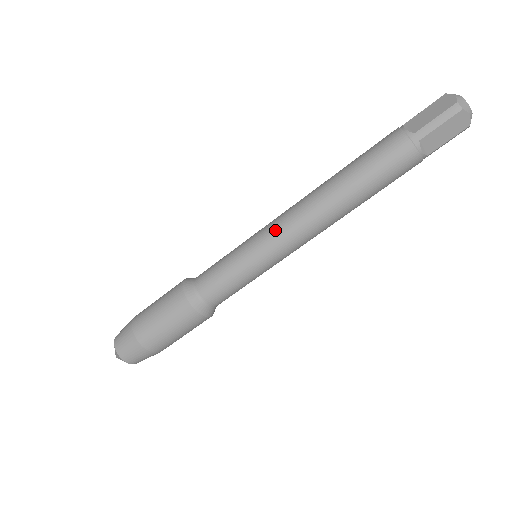
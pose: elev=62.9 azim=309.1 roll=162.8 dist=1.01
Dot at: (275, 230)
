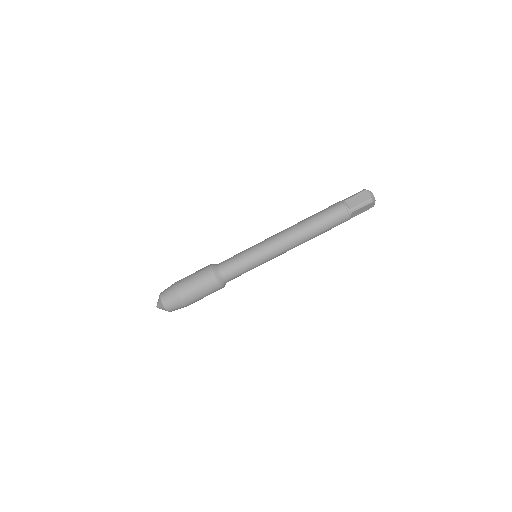
Dot at: (273, 246)
